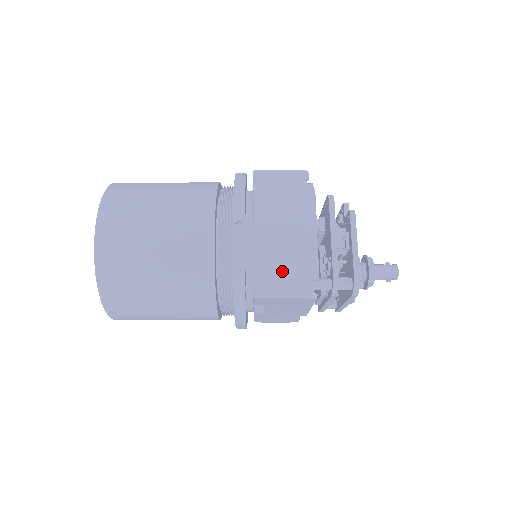
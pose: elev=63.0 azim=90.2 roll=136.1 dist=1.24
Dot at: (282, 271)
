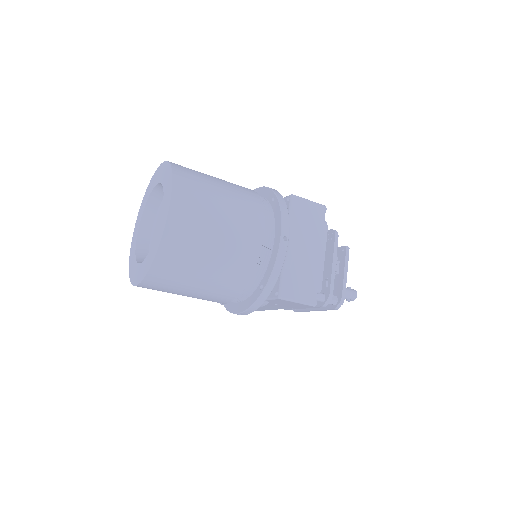
Dot at: (300, 282)
